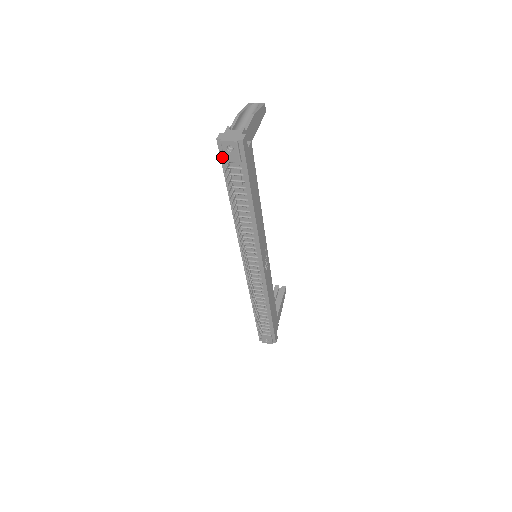
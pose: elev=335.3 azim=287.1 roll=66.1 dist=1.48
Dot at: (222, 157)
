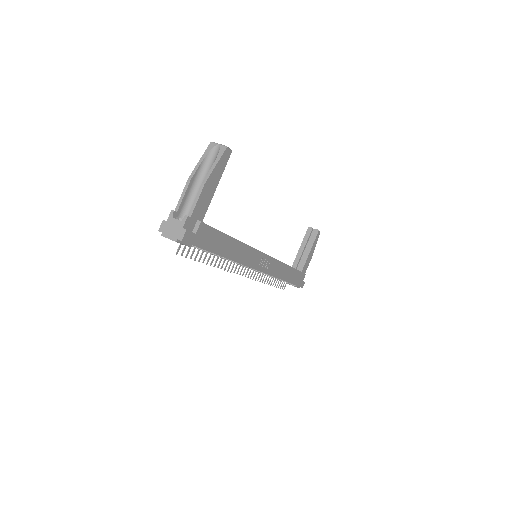
Dot at: occluded
